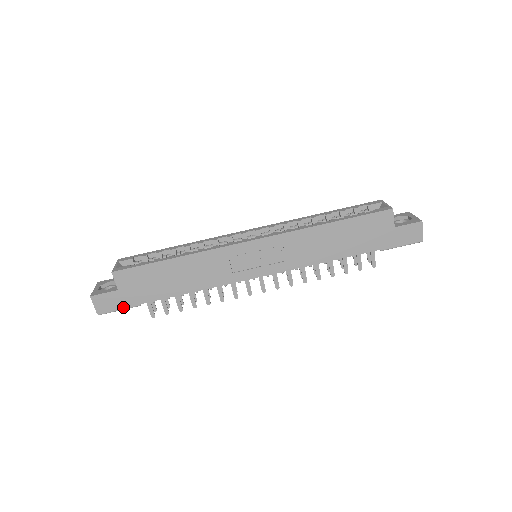
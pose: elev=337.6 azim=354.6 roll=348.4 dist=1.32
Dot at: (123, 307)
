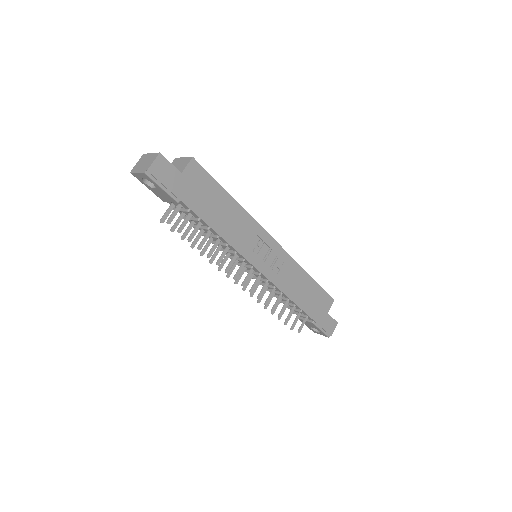
Dot at: (169, 189)
